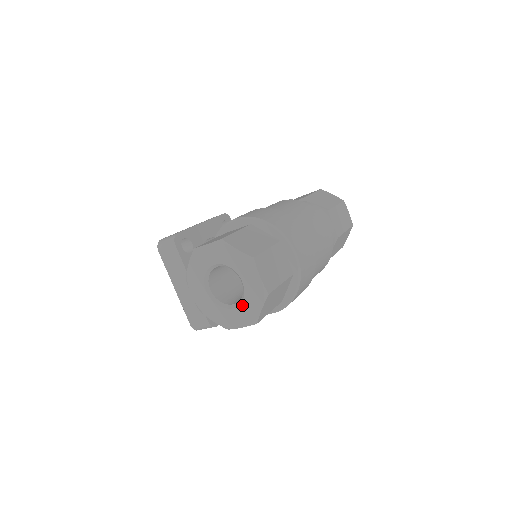
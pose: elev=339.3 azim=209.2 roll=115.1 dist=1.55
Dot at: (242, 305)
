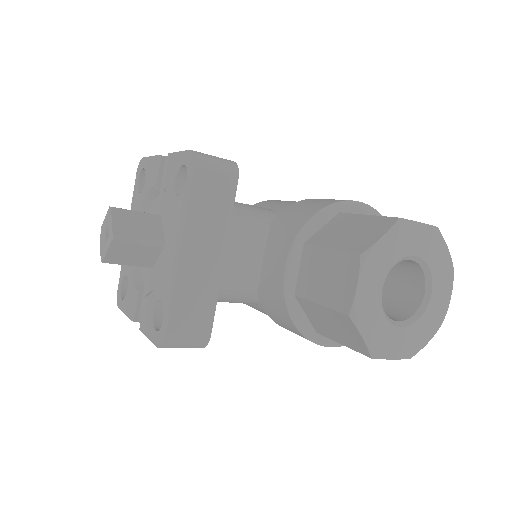
Dot at: (414, 326)
